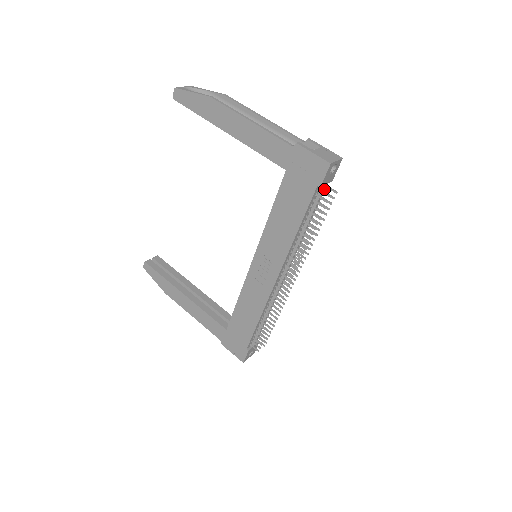
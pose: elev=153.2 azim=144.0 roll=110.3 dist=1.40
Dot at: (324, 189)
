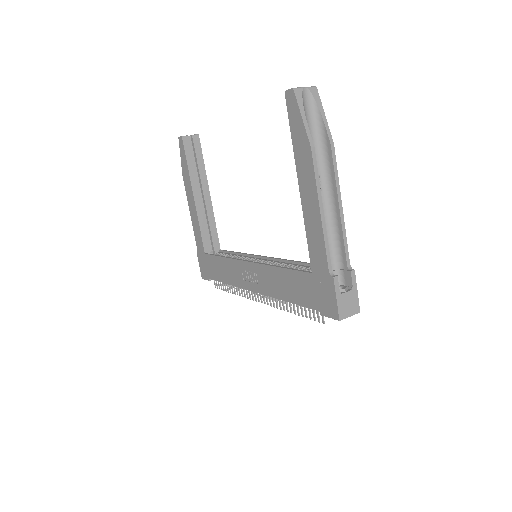
Dot at: occluded
